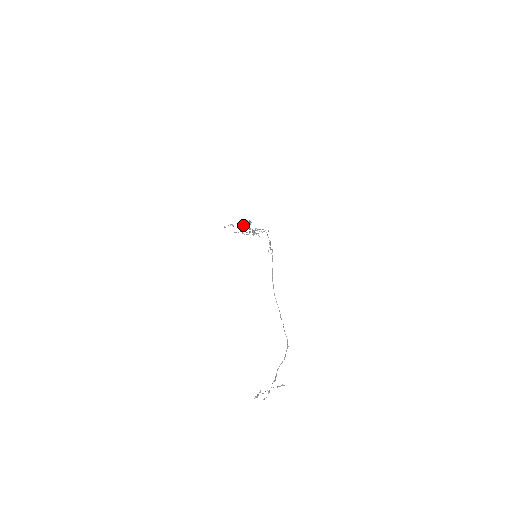
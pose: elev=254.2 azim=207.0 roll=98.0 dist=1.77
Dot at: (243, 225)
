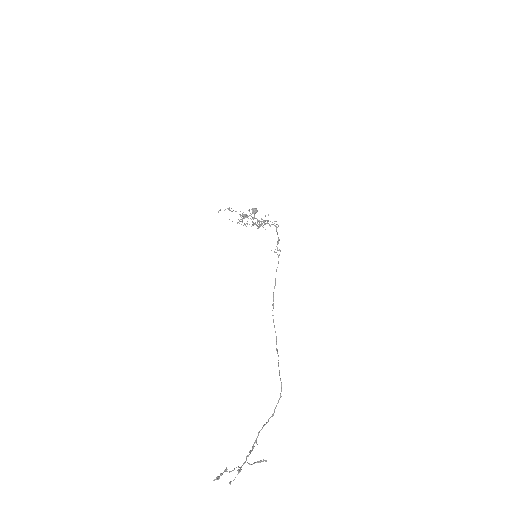
Dot at: (246, 214)
